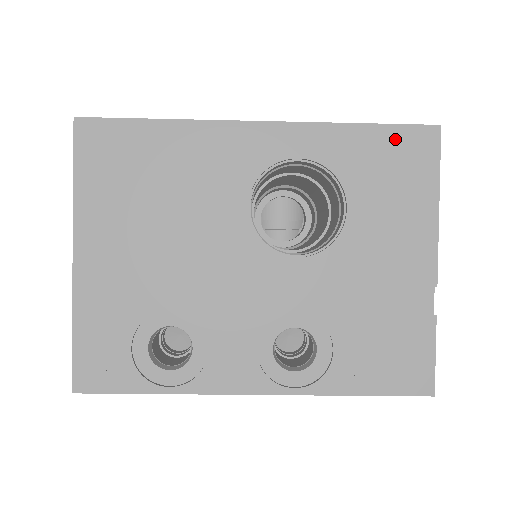
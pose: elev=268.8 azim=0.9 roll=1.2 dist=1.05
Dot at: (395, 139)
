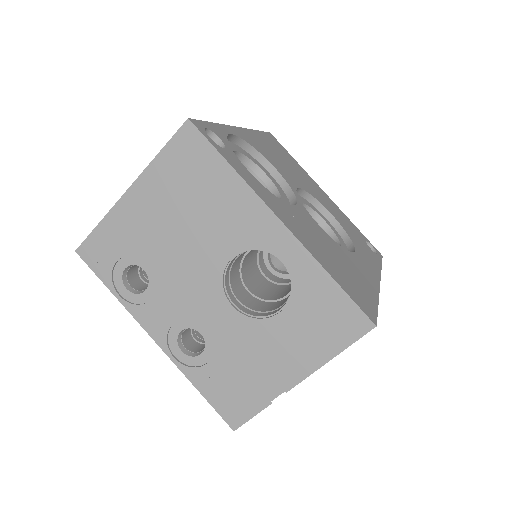
Dot at: (343, 306)
